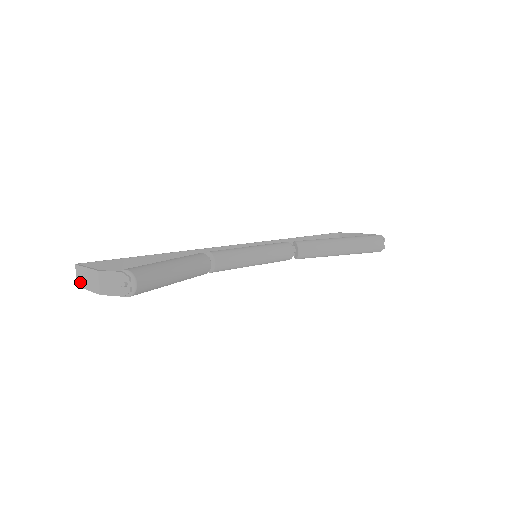
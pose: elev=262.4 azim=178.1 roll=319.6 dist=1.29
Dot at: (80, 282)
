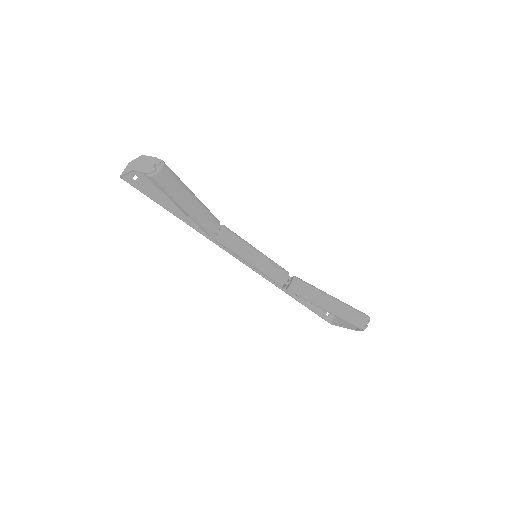
Dot at: (124, 172)
